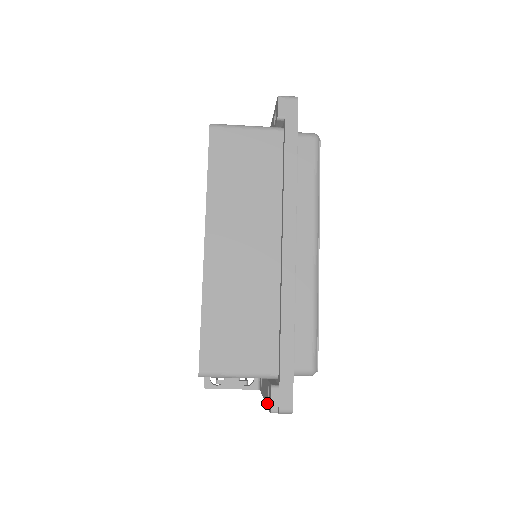
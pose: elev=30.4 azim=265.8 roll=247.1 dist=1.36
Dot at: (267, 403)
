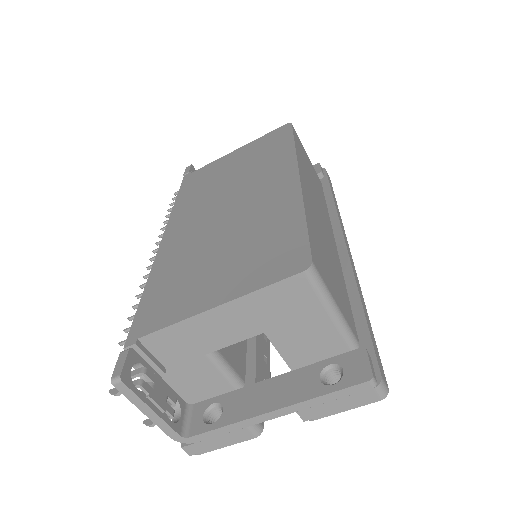
Dot at: (323, 390)
